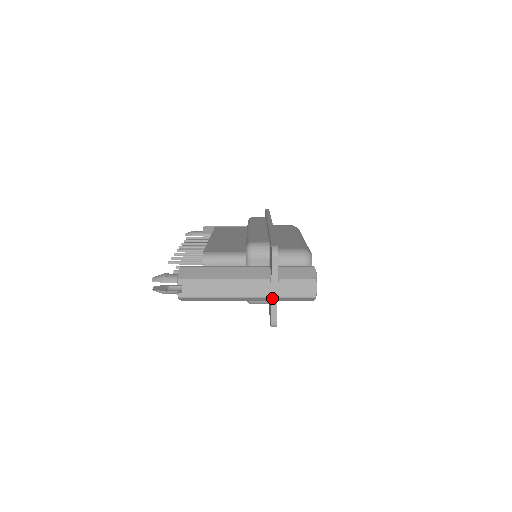
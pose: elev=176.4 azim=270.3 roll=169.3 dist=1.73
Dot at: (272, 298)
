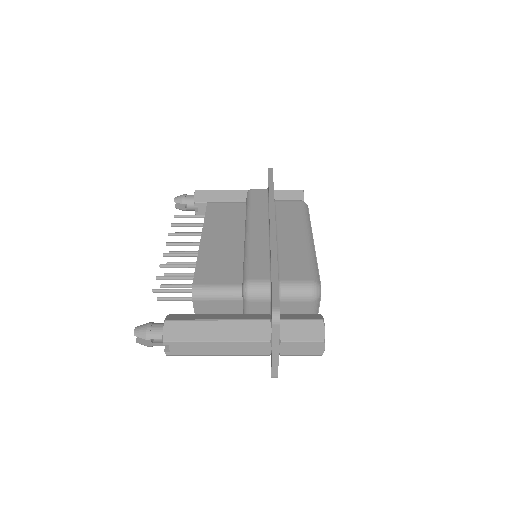
Dot at: (273, 358)
